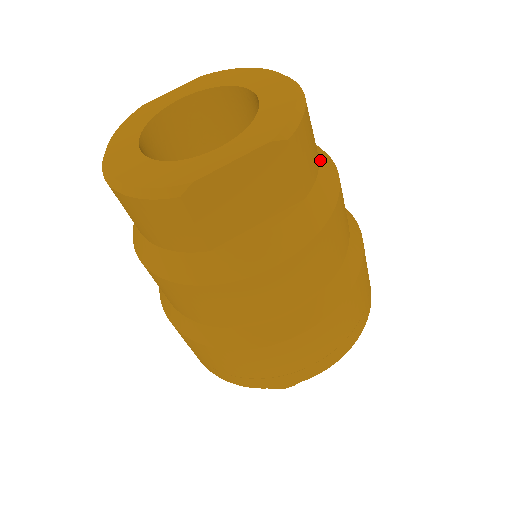
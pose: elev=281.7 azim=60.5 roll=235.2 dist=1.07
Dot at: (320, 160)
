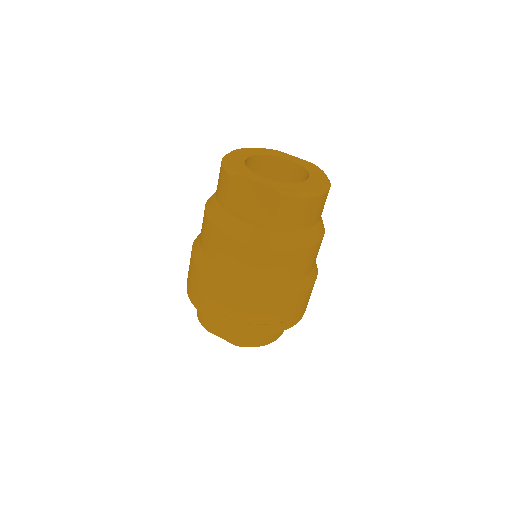
Dot at: (304, 231)
